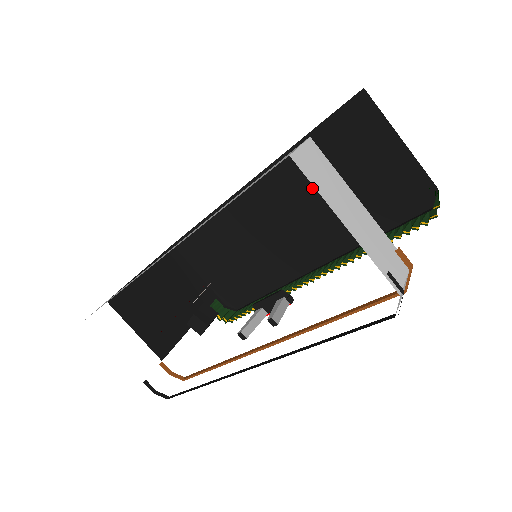
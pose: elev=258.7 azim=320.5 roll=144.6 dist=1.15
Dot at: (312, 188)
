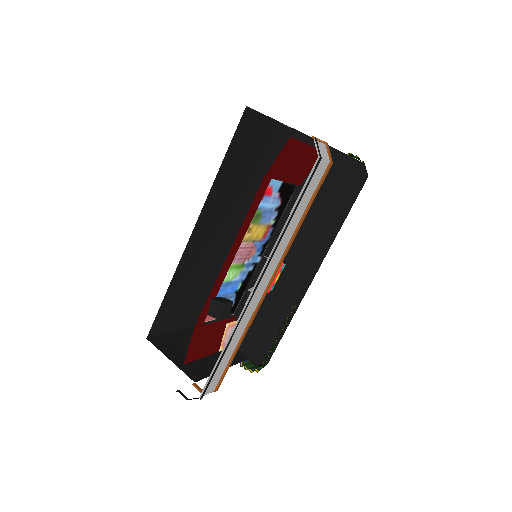
Dot at: (289, 210)
